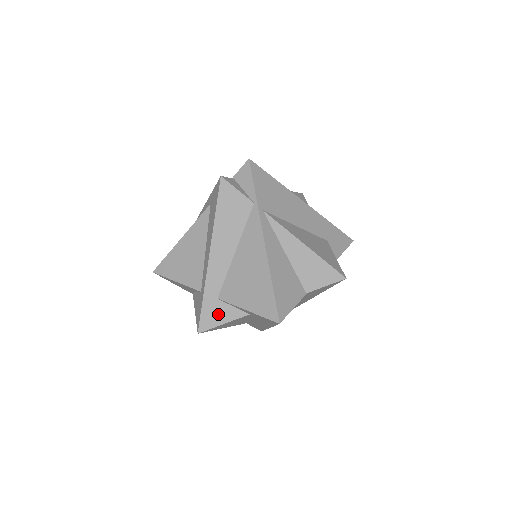
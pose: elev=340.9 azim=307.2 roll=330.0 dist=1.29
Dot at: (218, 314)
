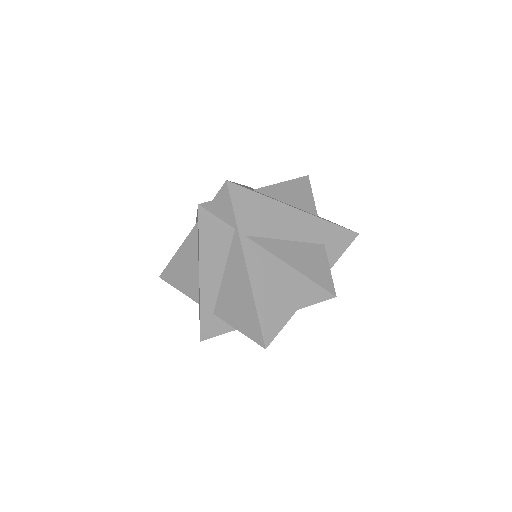
Dot at: (216, 326)
